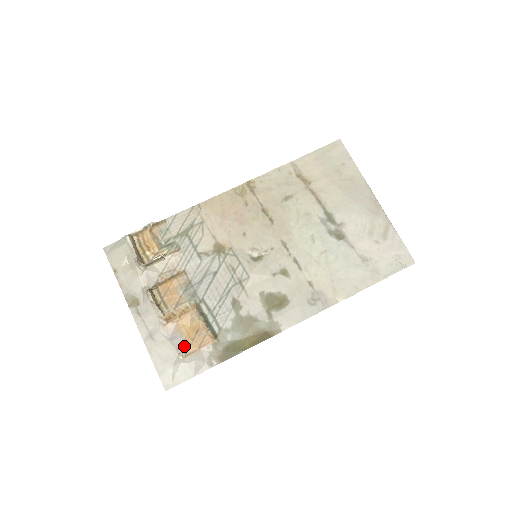
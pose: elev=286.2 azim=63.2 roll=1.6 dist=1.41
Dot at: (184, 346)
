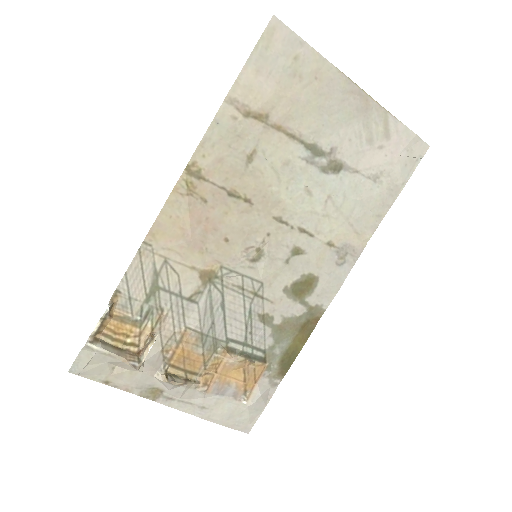
Dot at: (240, 392)
